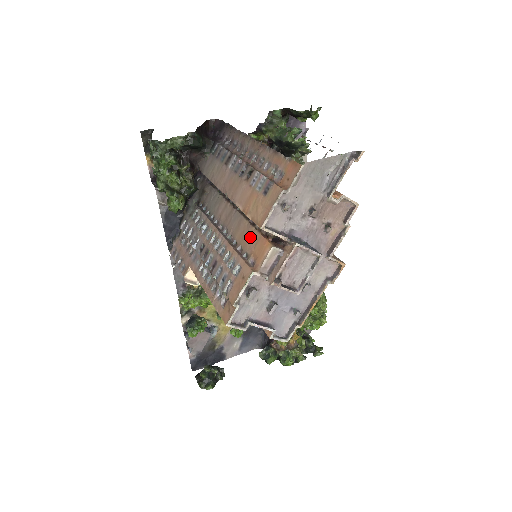
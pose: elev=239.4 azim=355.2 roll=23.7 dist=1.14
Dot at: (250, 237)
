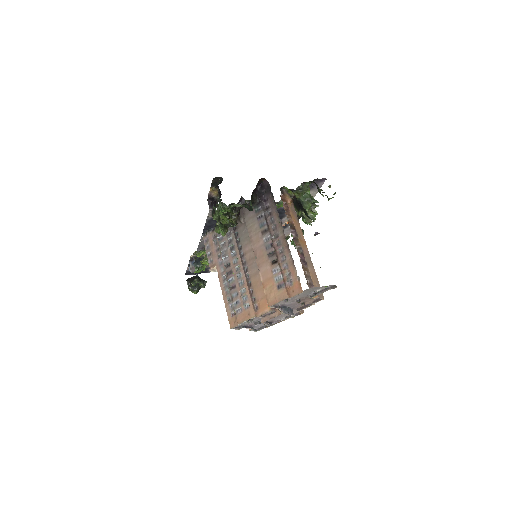
Dot at: (260, 291)
